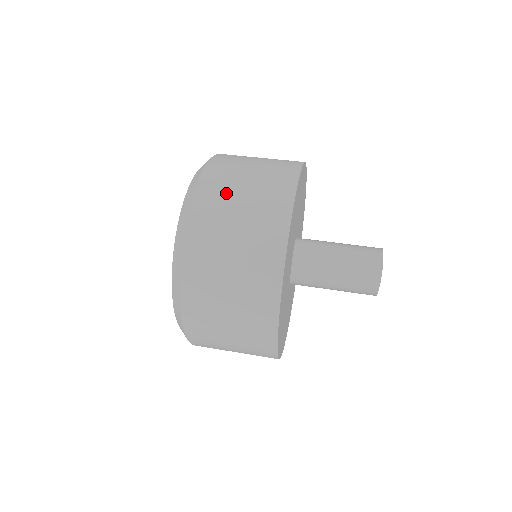
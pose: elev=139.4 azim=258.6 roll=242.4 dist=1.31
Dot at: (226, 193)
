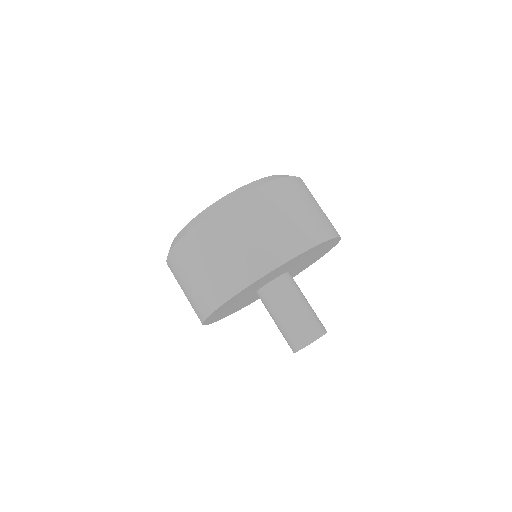
Dot at: (179, 277)
